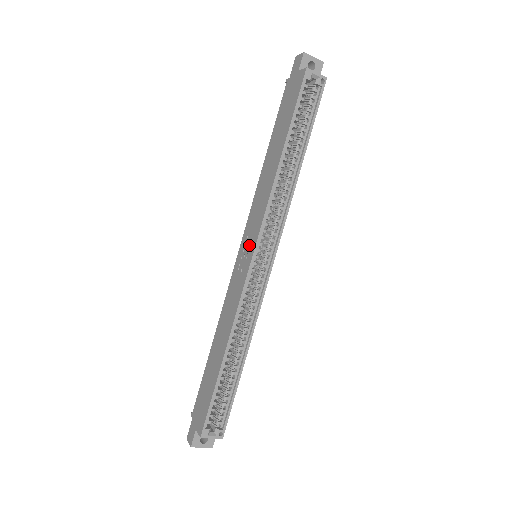
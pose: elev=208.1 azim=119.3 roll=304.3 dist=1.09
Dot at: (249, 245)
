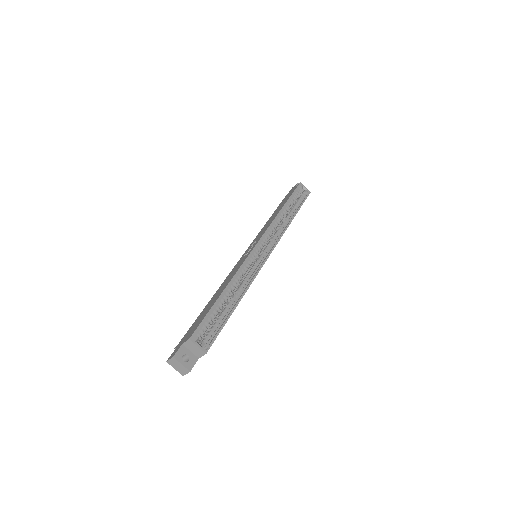
Dot at: occluded
